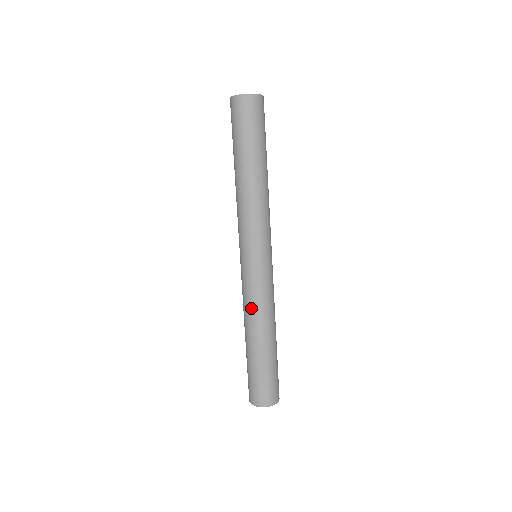
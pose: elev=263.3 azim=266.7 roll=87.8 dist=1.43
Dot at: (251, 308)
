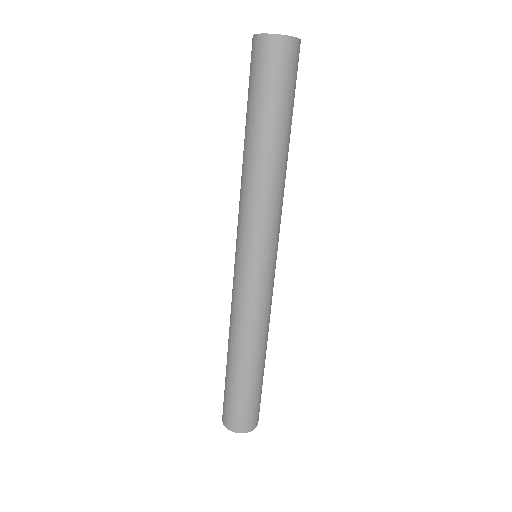
Dot at: (238, 320)
